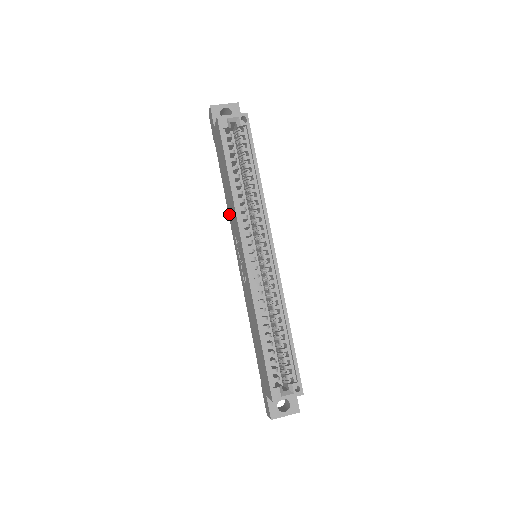
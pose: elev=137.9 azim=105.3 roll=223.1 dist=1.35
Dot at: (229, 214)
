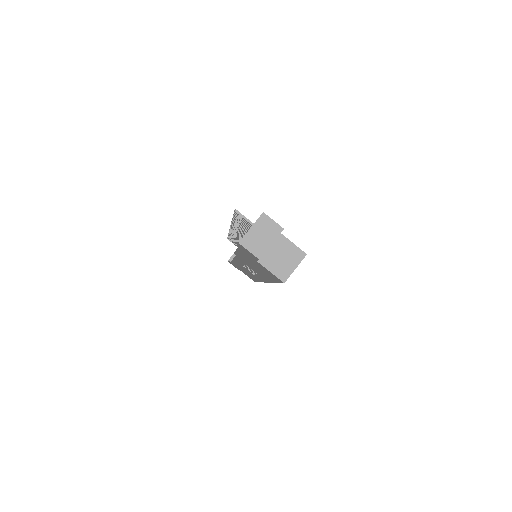
Dot at: occluded
